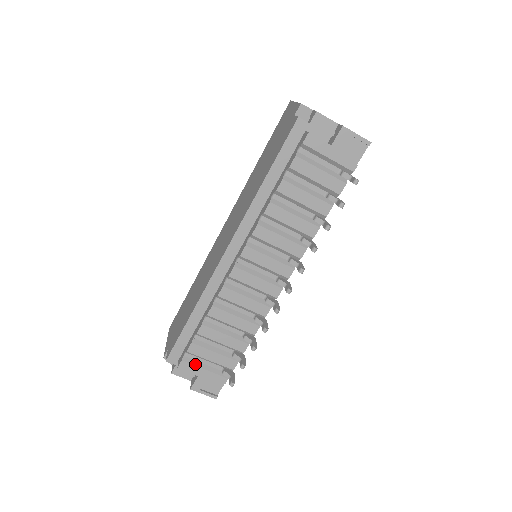
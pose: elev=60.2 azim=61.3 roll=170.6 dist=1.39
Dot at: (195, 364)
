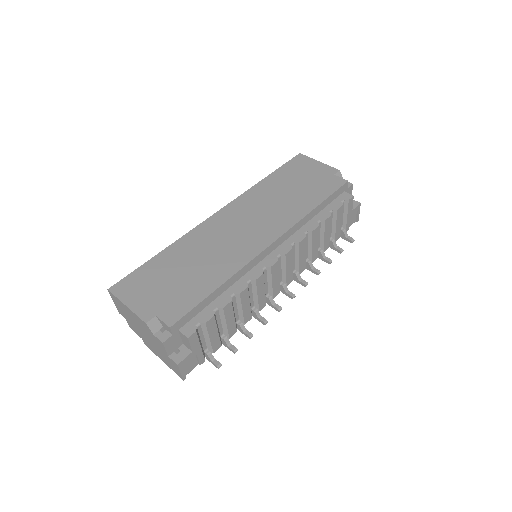
Dot at: (199, 338)
